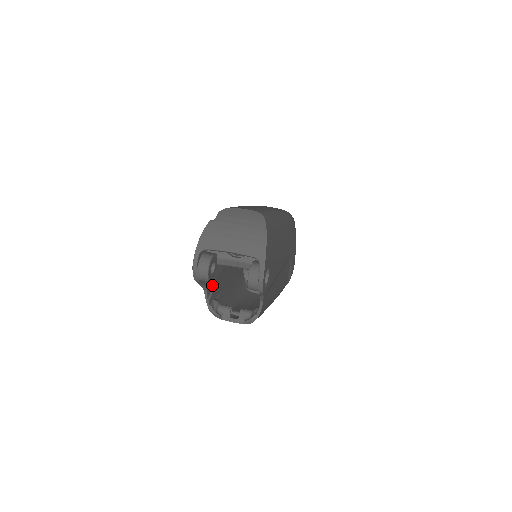
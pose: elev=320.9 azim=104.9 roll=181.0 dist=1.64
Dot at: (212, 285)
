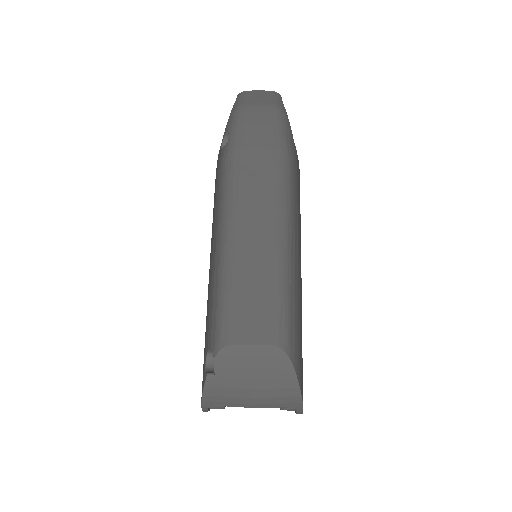
Dot at: occluded
